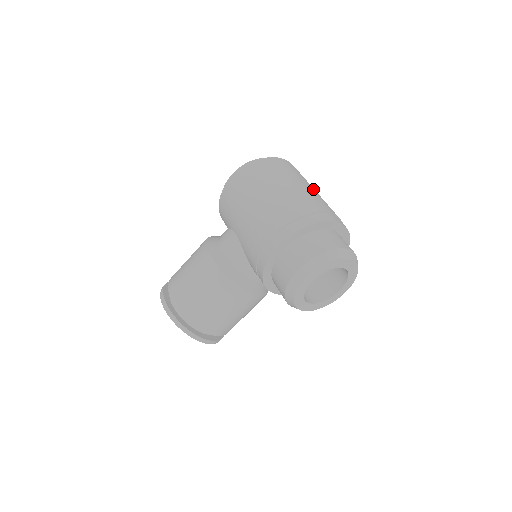
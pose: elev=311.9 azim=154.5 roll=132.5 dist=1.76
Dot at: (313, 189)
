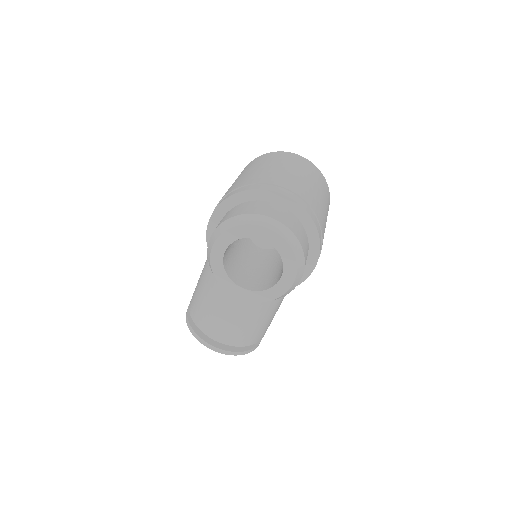
Dot at: (292, 171)
